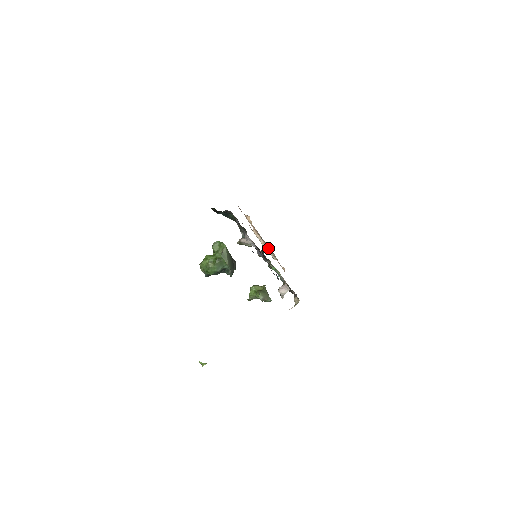
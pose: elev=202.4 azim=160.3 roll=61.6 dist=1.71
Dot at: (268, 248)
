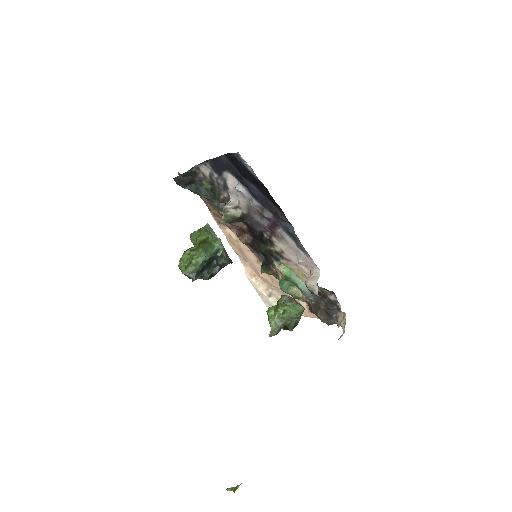
Dot at: (271, 276)
